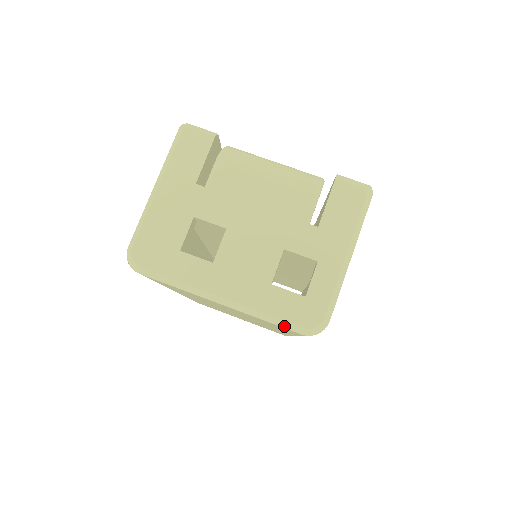
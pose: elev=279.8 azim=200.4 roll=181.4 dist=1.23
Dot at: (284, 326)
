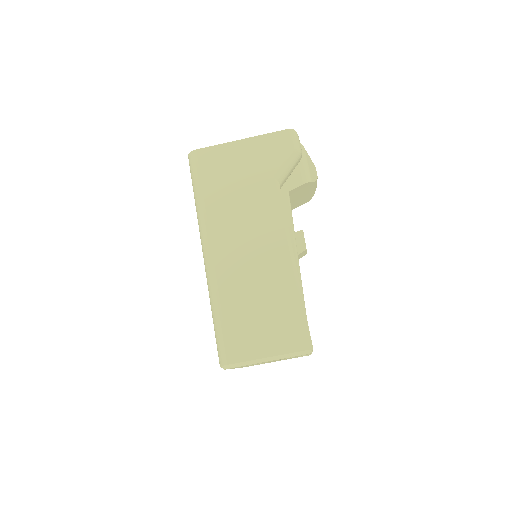
Dot at: occluded
